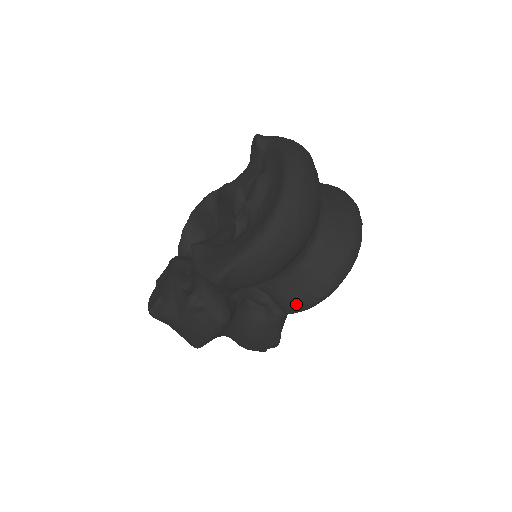
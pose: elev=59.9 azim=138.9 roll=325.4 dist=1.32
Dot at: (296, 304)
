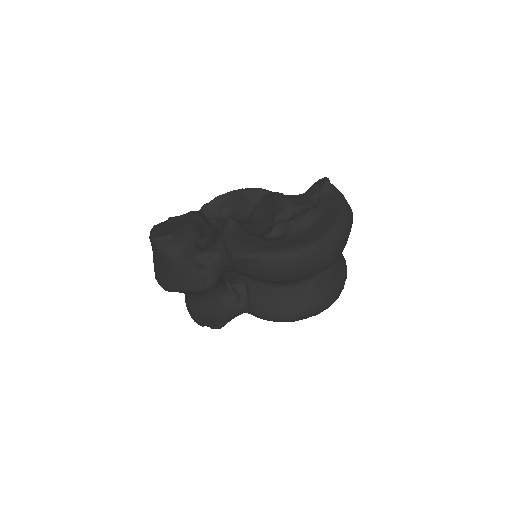
Dot at: (263, 311)
